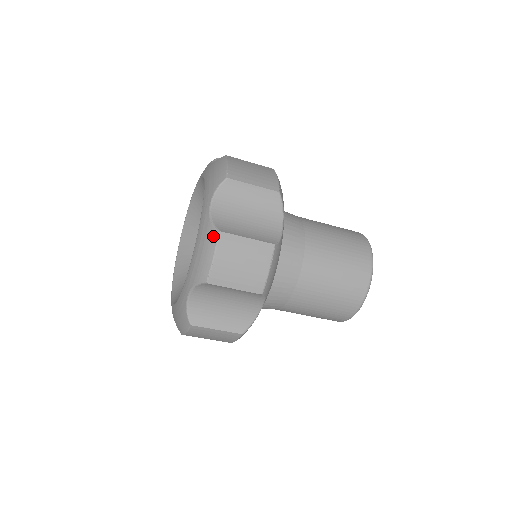
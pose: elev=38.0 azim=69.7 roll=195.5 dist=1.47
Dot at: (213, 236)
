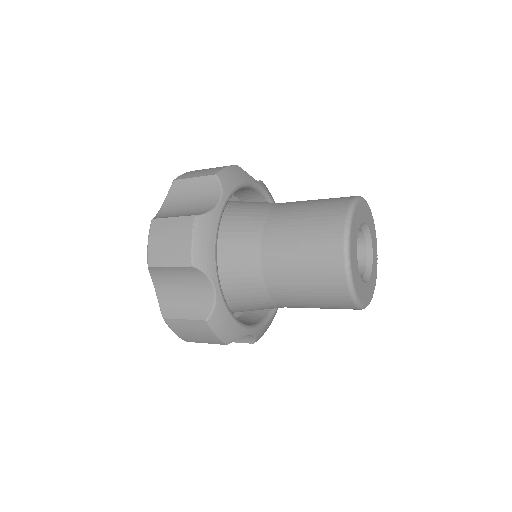
Dot at: occluded
